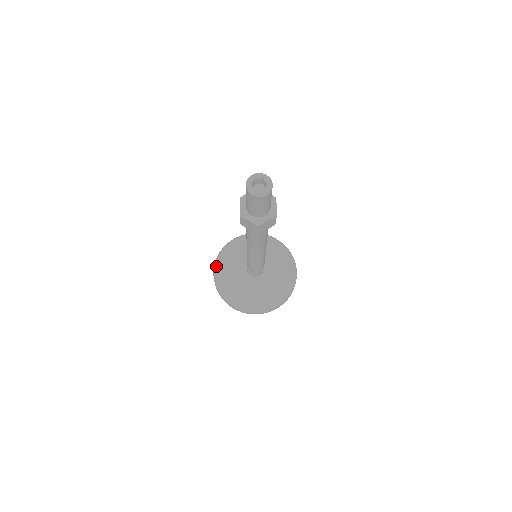
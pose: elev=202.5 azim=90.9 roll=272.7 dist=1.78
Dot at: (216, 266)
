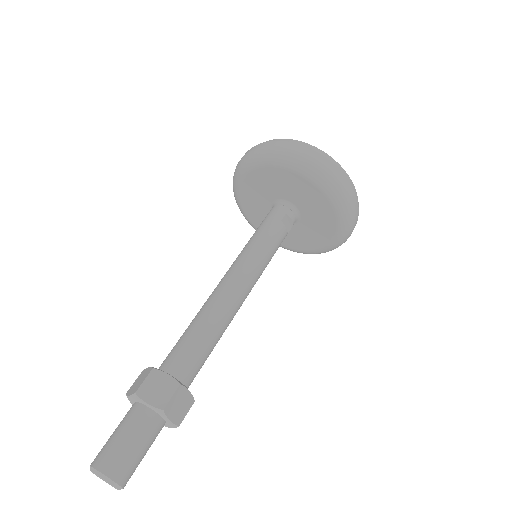
Dot at: occluded
